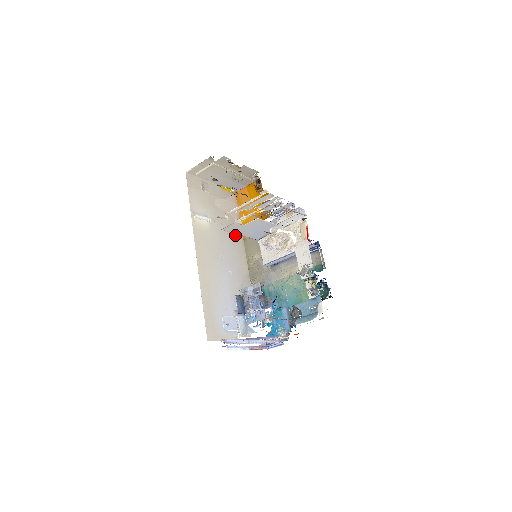
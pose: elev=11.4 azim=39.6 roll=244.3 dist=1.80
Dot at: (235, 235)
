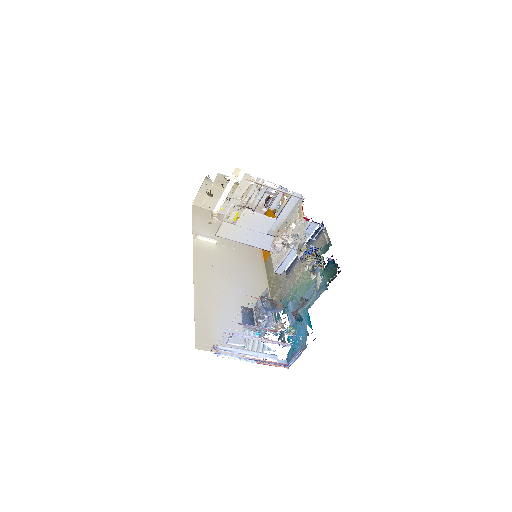
Dot at: (253, 259)
